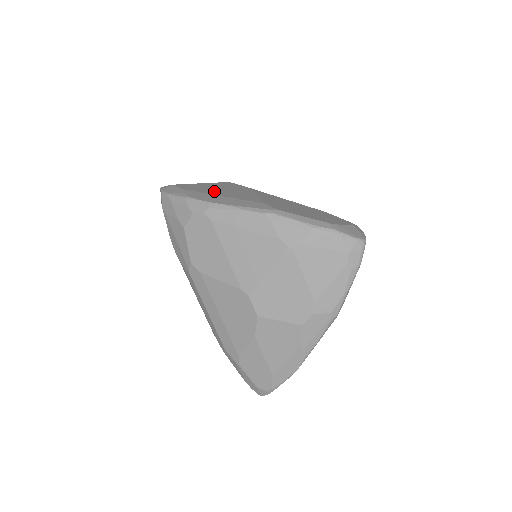
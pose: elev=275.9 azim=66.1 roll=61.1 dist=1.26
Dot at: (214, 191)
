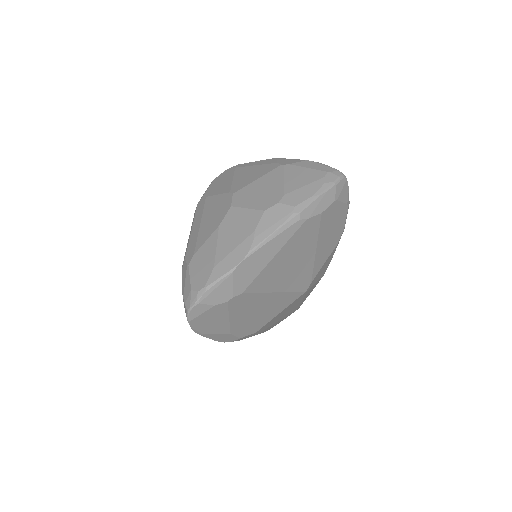
Dot at: occluded
